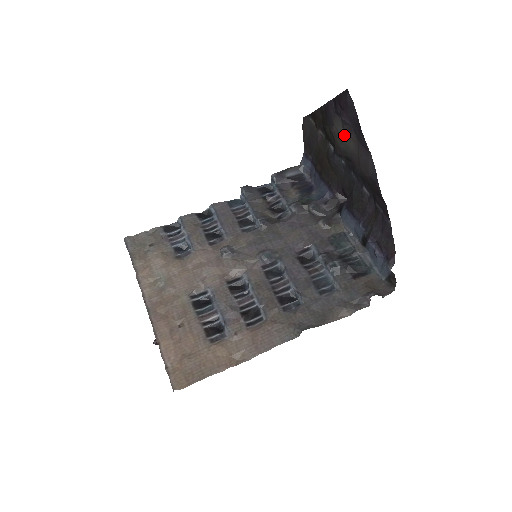
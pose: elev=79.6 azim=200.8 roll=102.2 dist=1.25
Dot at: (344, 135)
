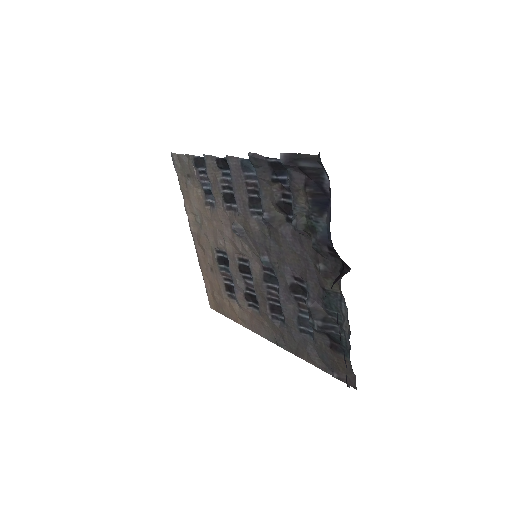
Dot at: occluded
